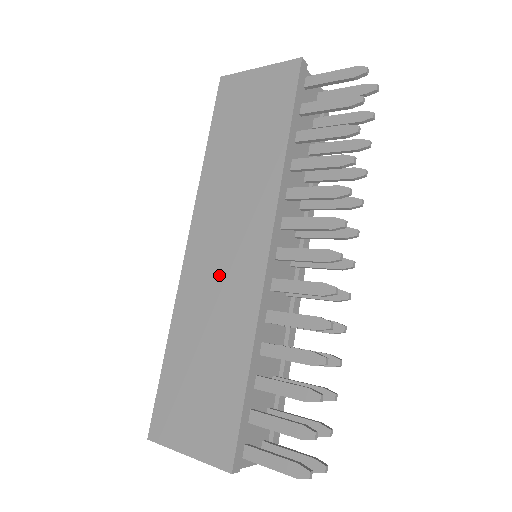
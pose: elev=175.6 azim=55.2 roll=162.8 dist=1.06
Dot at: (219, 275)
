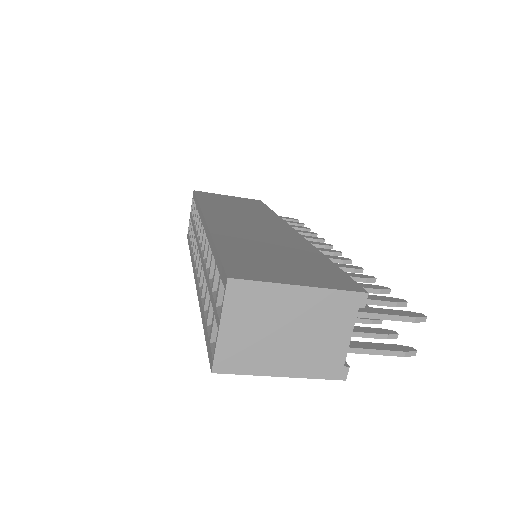
Dot at: (255, 229)
